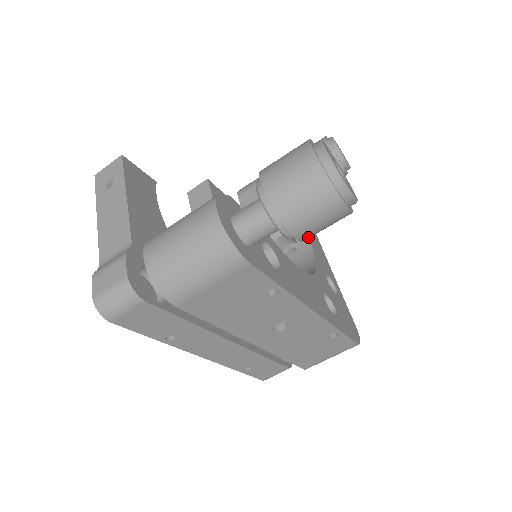
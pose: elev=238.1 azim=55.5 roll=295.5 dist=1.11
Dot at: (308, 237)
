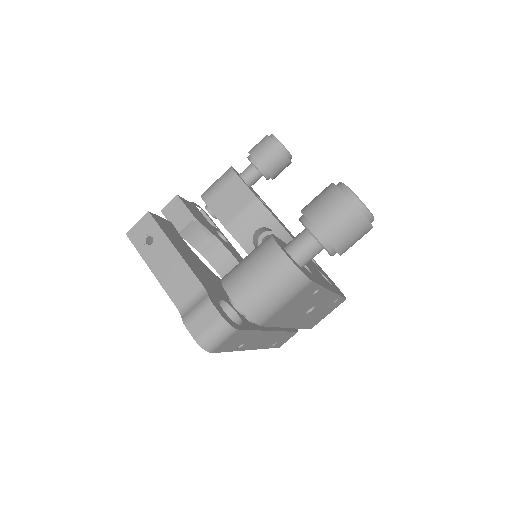
Dot at: occluded
